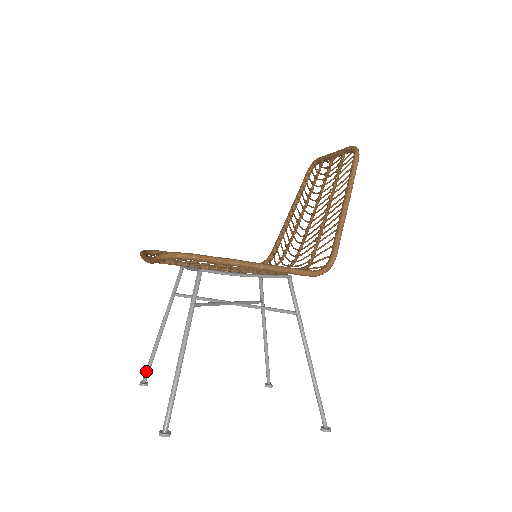
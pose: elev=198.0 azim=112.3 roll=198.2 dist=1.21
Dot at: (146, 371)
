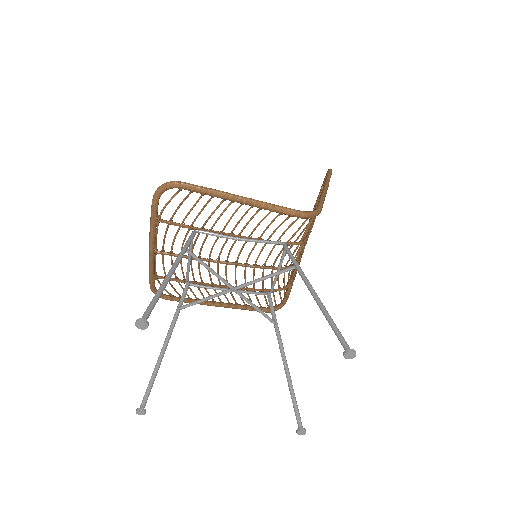
Dot at: (145, 394)
